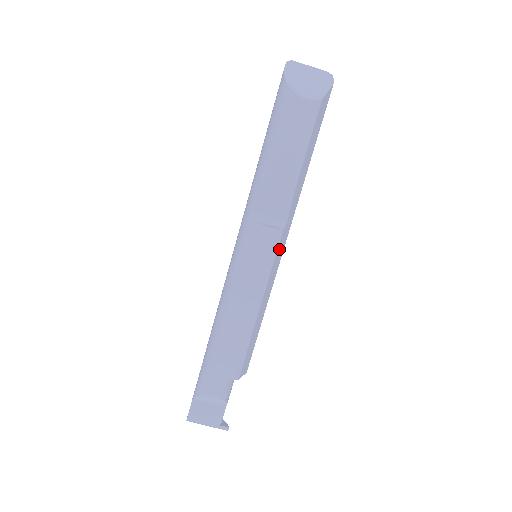
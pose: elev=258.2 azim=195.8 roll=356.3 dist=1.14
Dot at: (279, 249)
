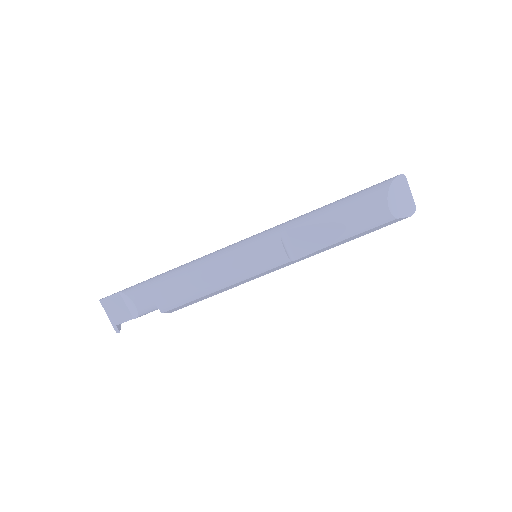
Dot at: (274, 269)
